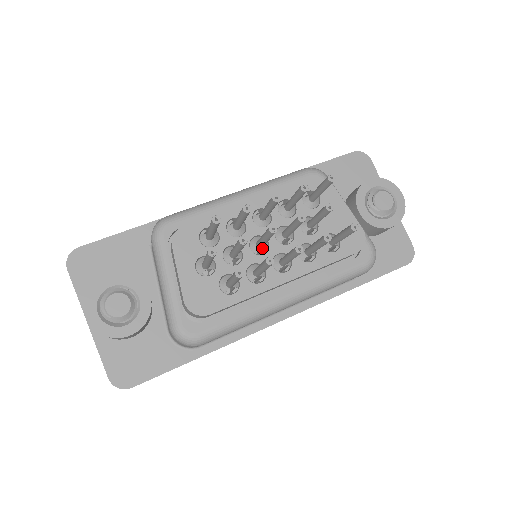
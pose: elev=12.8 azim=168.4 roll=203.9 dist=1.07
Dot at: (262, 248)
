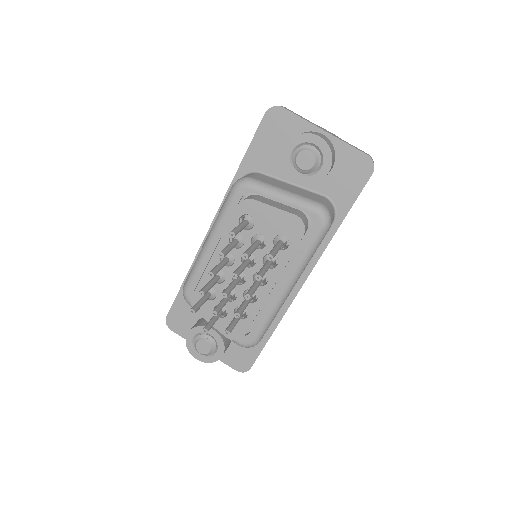
Dot at: occluded
